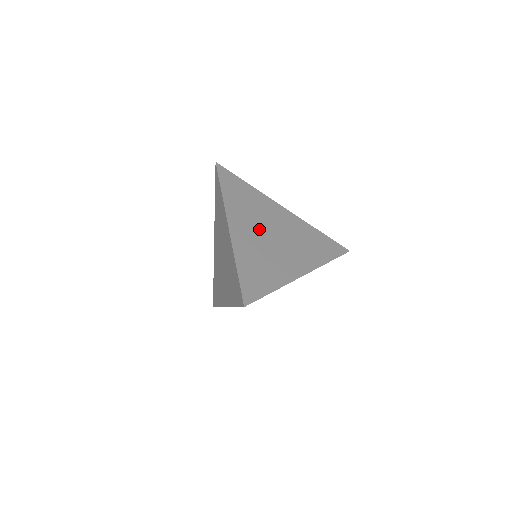
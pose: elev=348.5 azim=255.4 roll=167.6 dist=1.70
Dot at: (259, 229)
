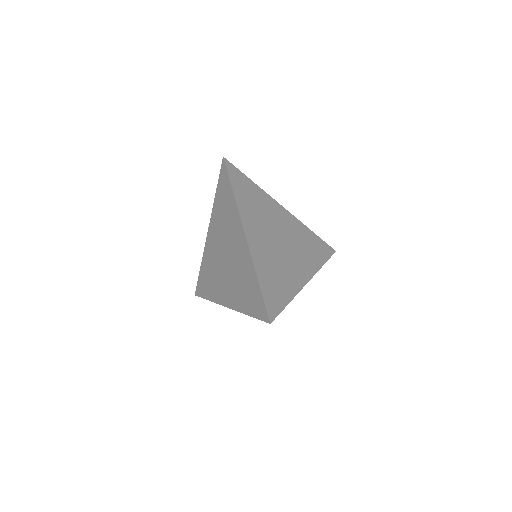
Dot at: (269, 235)
